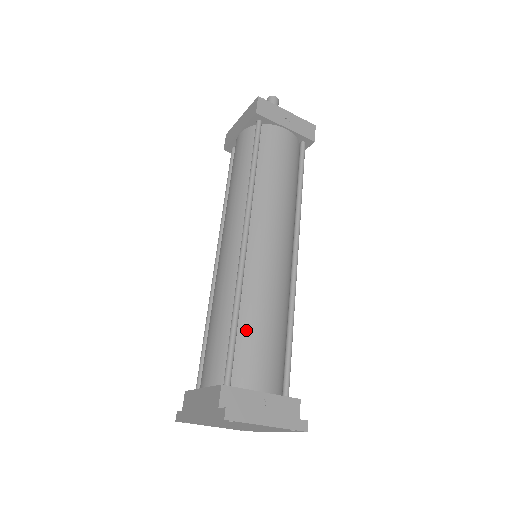
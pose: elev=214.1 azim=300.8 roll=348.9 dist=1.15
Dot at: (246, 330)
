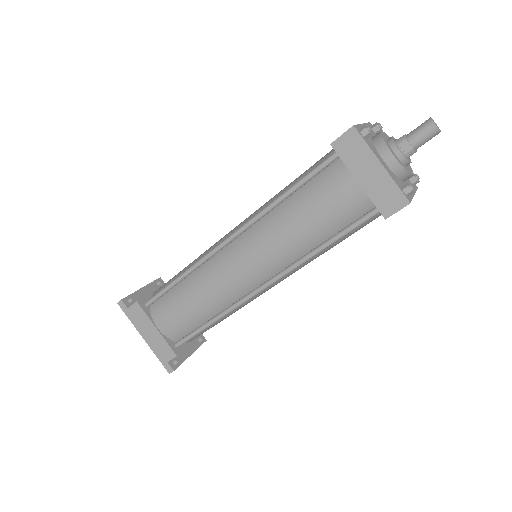
Dot at: (211, 325)
